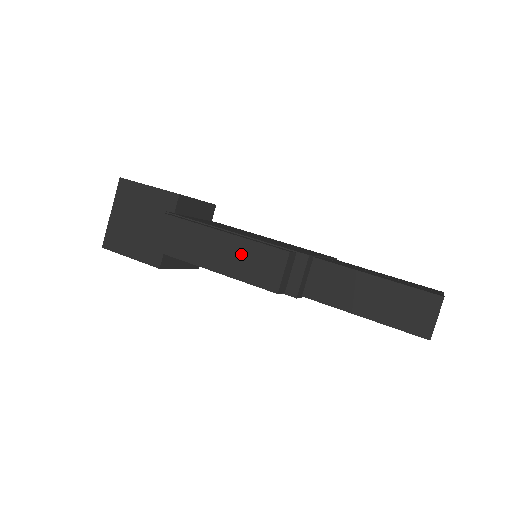
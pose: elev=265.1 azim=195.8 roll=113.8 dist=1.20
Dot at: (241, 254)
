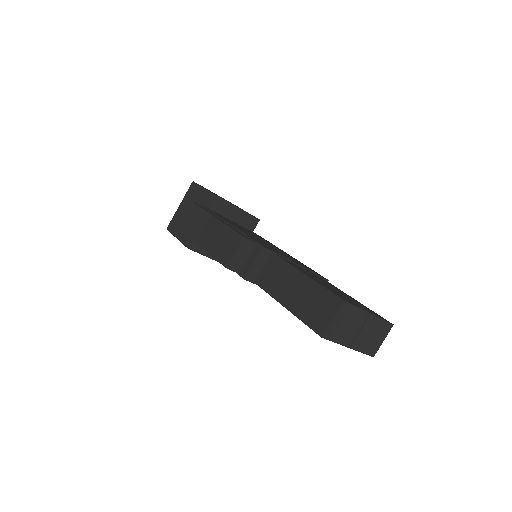
Dot at: (218, 235)
